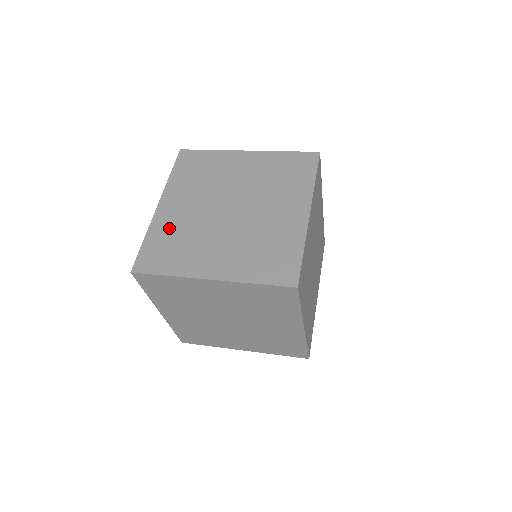
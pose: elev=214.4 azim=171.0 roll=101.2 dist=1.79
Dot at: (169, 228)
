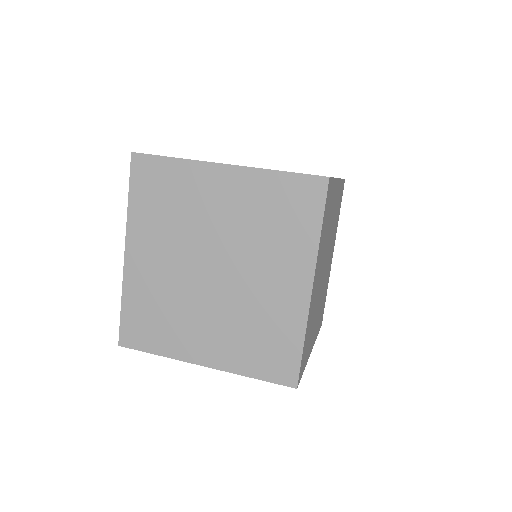
Dot at: (146, 291)
